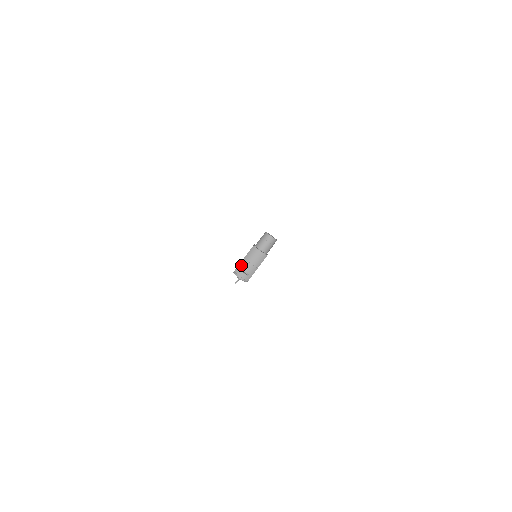
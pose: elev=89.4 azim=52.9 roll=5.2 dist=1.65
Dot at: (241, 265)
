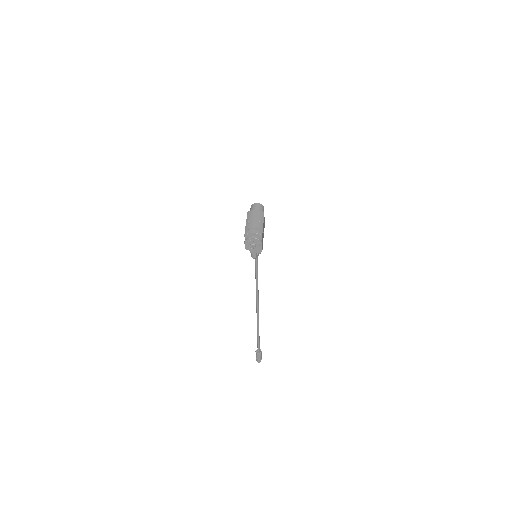
Dot at: (247, 227)
